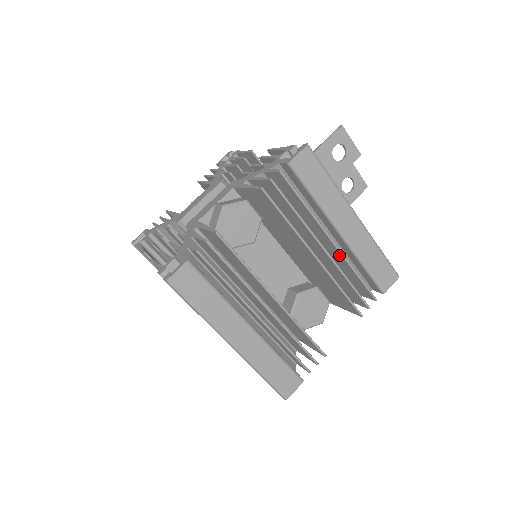
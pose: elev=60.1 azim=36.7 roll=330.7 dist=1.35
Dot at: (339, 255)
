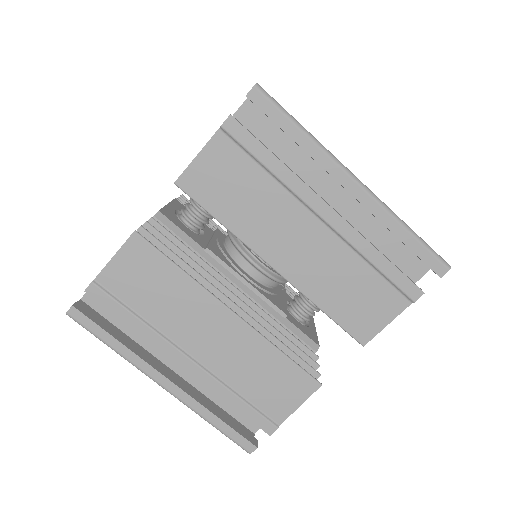
Dot at: occluded
